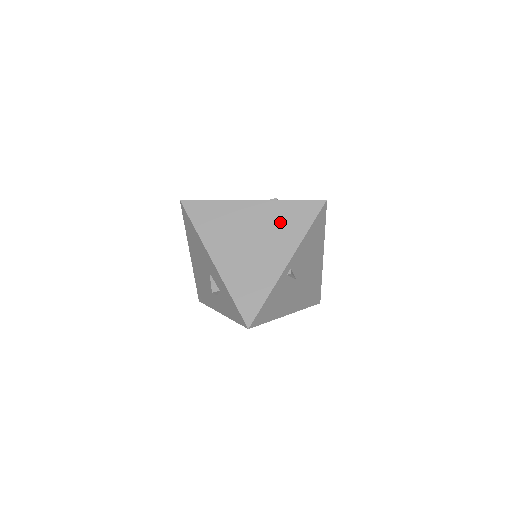
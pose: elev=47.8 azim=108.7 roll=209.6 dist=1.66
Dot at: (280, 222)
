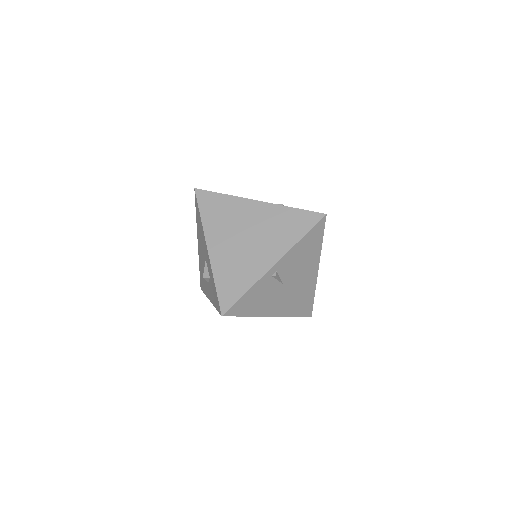
Dot at: (277, 226)
